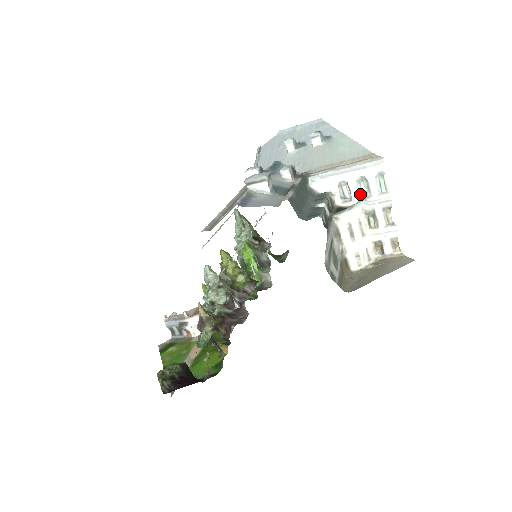
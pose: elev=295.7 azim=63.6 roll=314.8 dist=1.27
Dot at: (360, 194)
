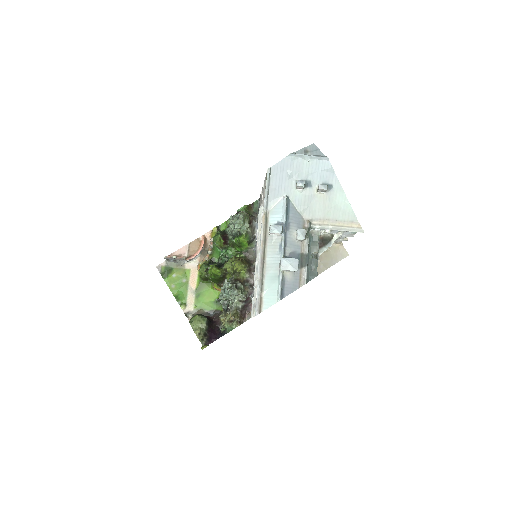
Dot at: (337, 232)
